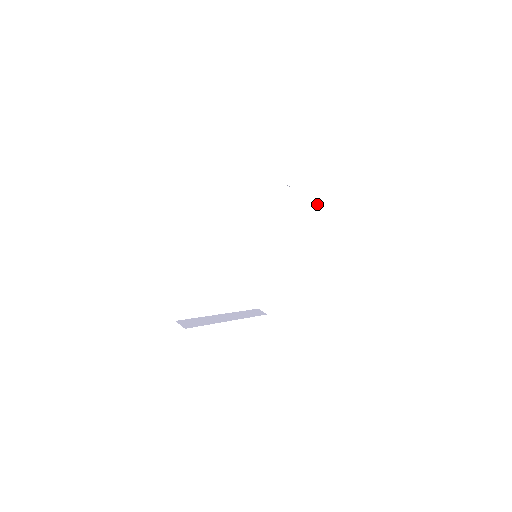
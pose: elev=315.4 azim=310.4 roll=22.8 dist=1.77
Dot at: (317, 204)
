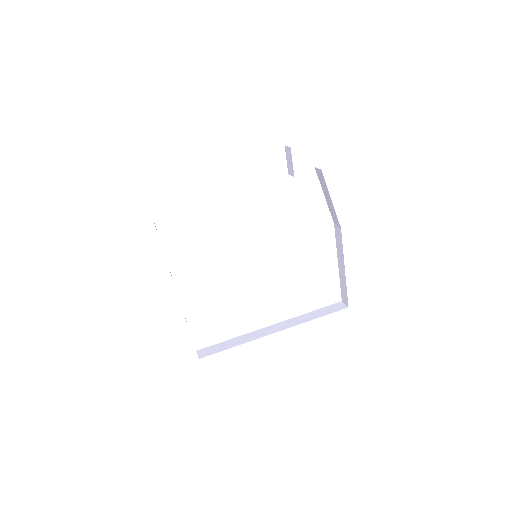
Dot at: (342, 306)
